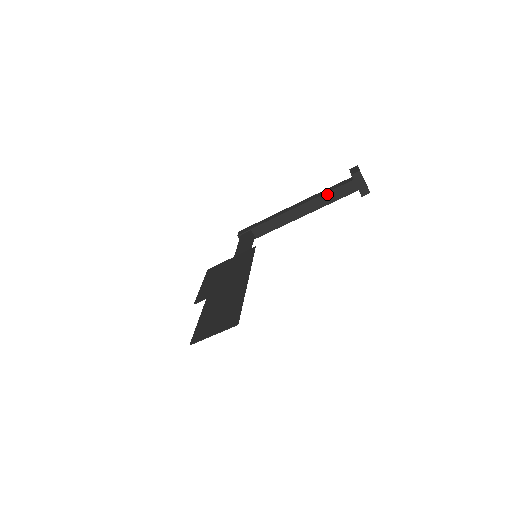
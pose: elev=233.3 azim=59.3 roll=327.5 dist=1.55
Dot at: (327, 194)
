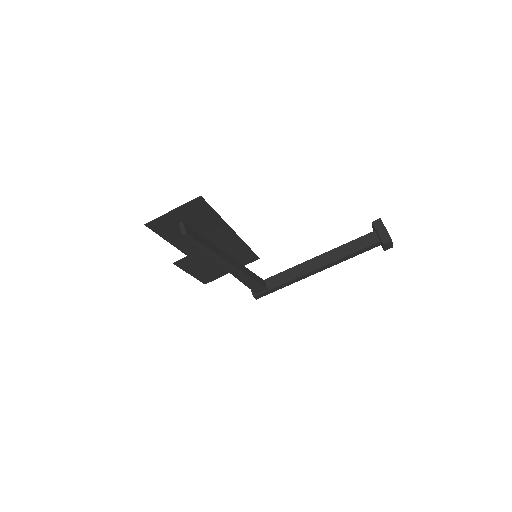
Dot at: (347, 244)
